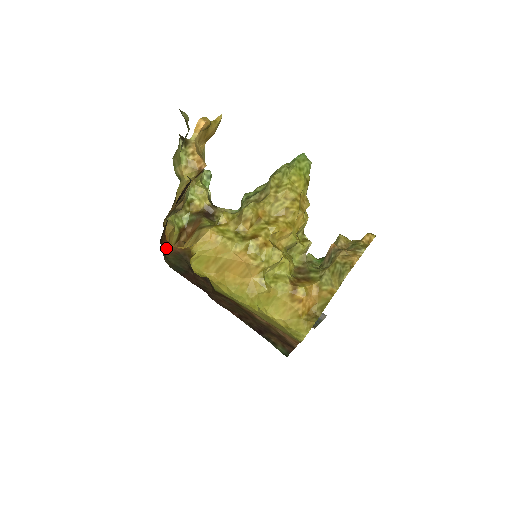
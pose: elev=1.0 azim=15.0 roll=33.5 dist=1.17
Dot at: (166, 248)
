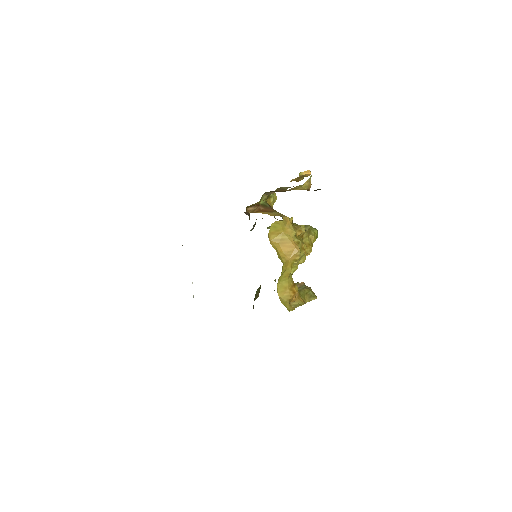
Dot at: occluded
